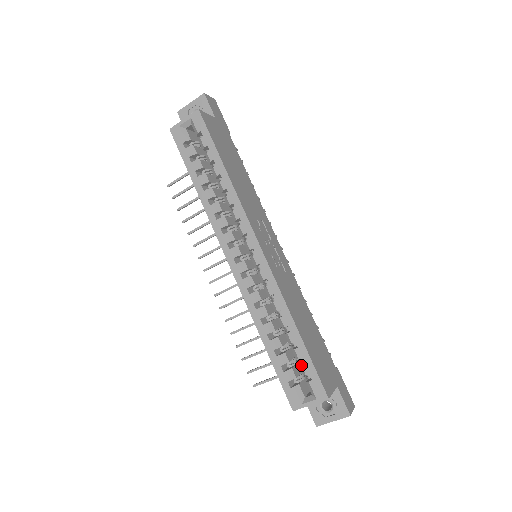
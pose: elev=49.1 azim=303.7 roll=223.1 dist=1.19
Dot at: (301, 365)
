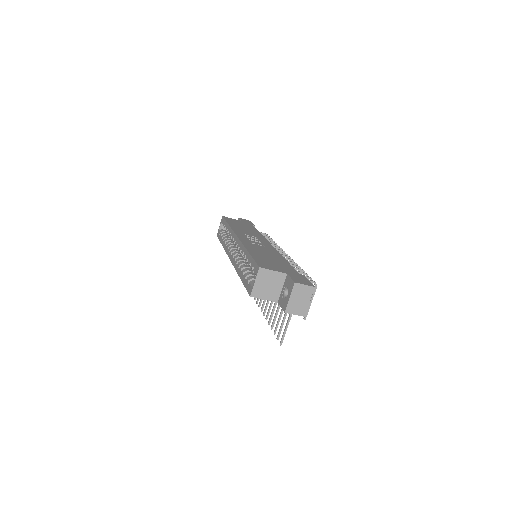
Dot at: (250, 266)
